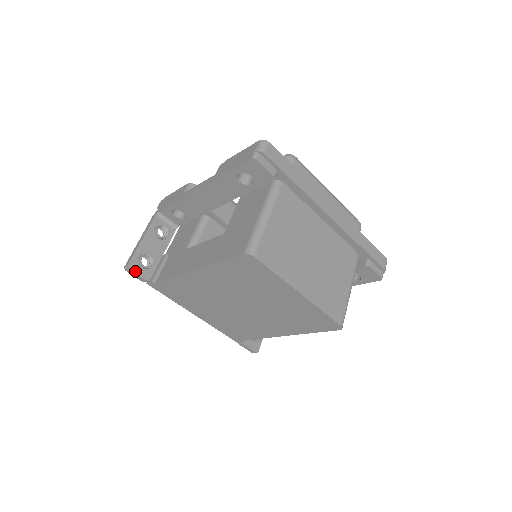
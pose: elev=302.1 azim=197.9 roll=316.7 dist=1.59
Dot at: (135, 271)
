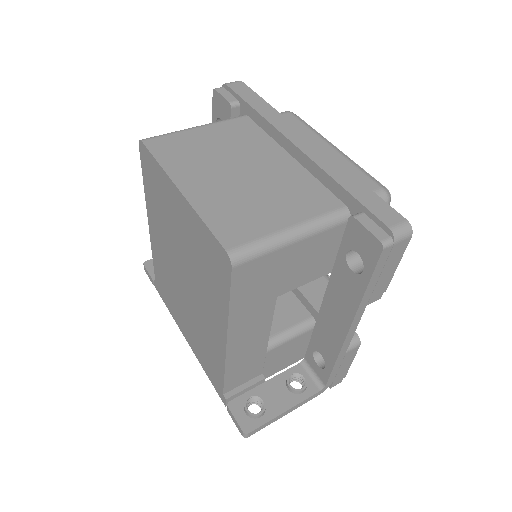
Dot at: (148, 268)
